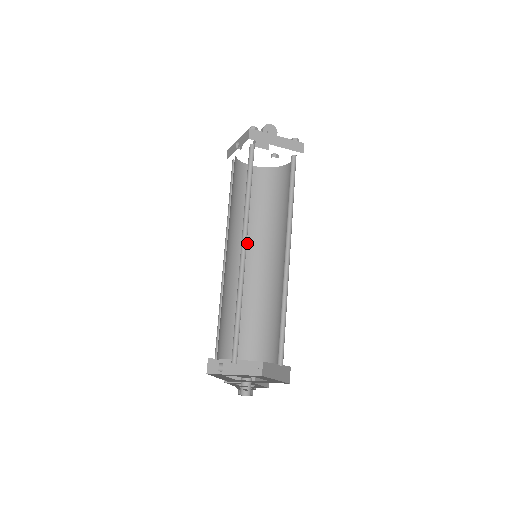
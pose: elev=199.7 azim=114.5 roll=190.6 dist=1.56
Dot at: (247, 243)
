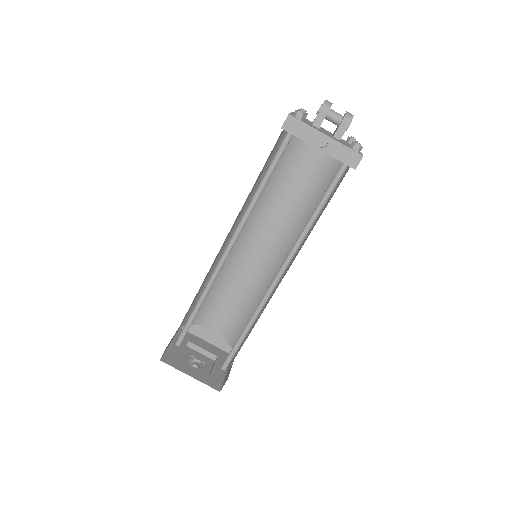
Dot at: (235, 221)
